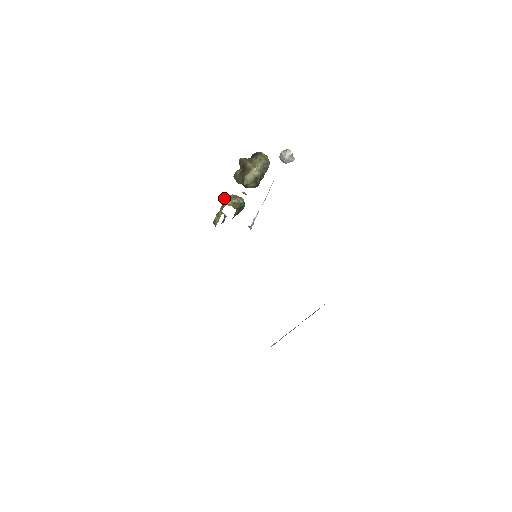
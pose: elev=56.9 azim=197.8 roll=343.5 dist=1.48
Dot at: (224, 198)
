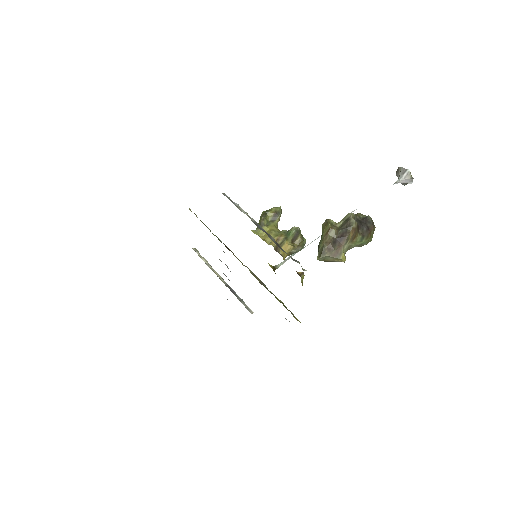
Dot at: (293, 234)
